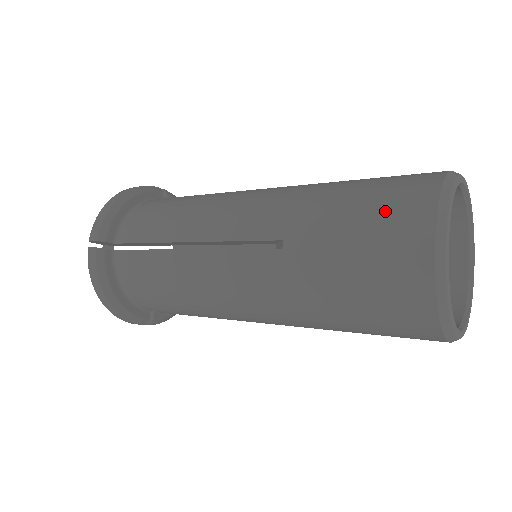
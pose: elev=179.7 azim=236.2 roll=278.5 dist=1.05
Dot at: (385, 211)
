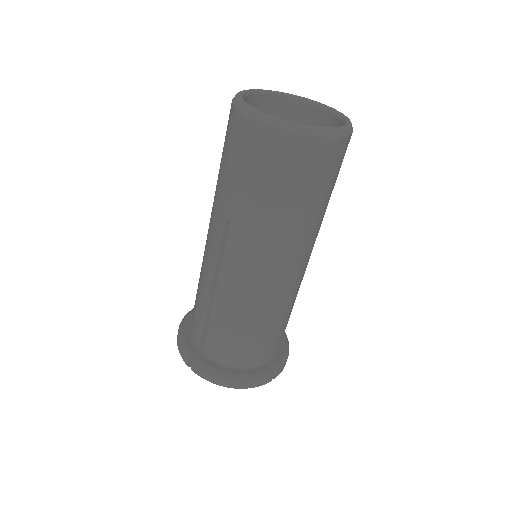
Dot at: (230, 142)
